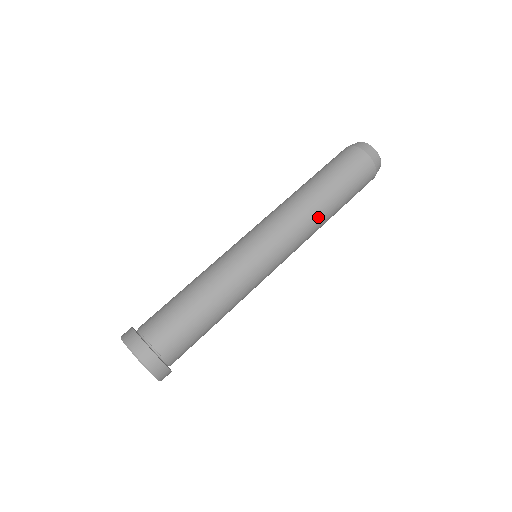
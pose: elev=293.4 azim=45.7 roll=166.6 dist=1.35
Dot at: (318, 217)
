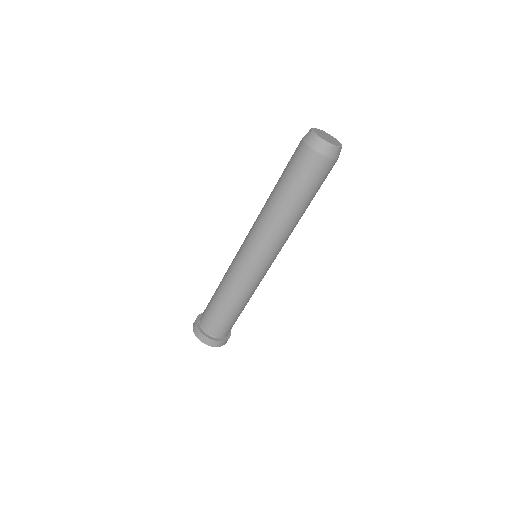
Dot at: (295, 224)
